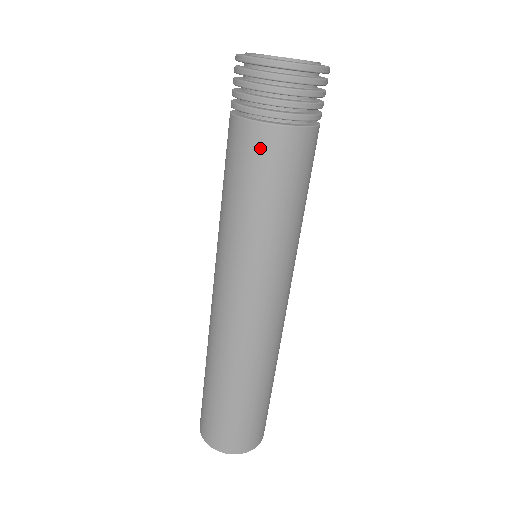
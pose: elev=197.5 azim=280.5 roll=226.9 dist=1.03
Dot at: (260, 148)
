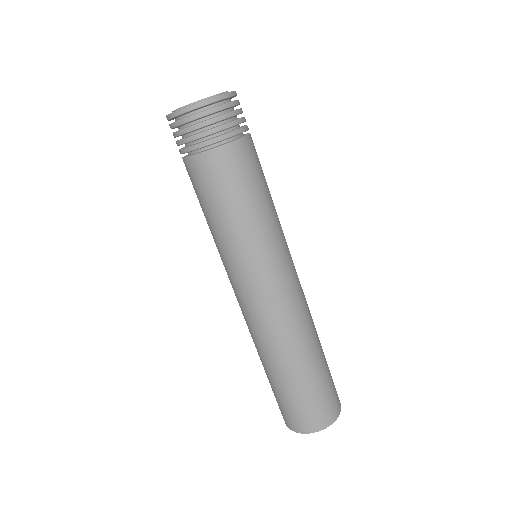
Dot at: (201, 174)
